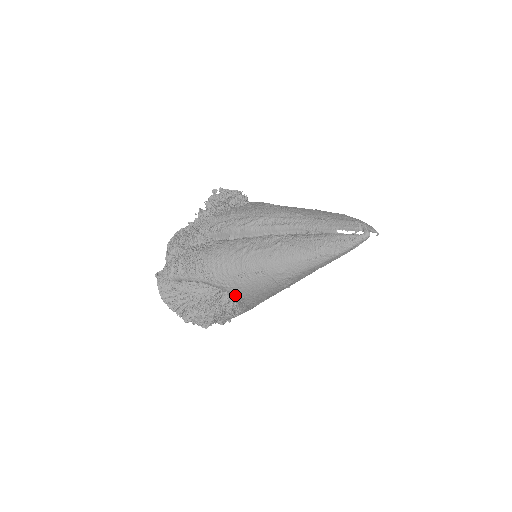
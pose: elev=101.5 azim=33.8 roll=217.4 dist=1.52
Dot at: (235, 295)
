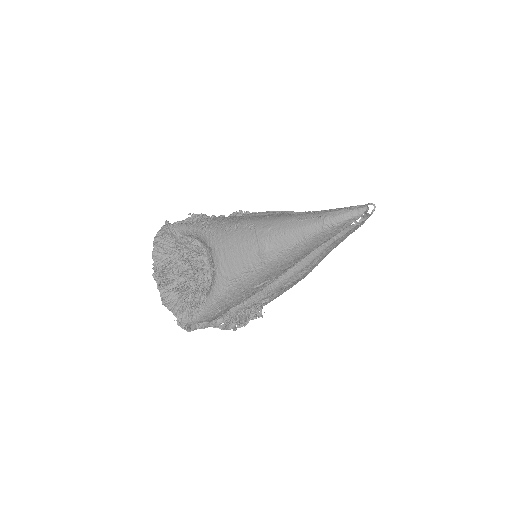
Dot at: (214, 251)
